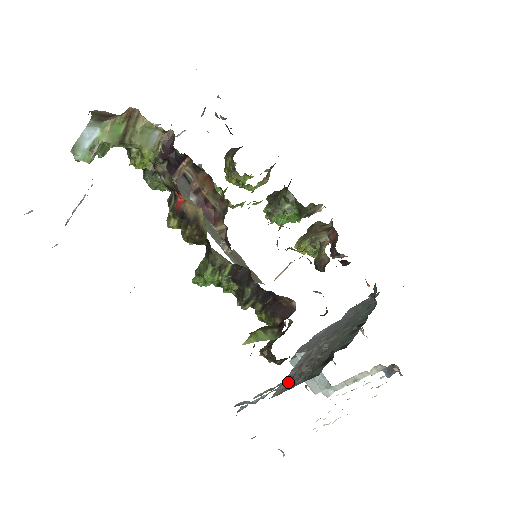
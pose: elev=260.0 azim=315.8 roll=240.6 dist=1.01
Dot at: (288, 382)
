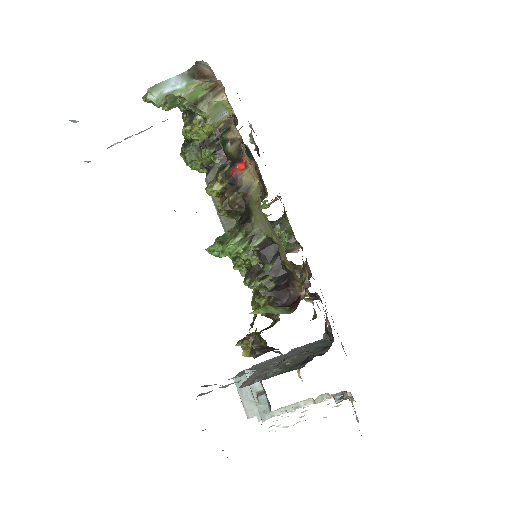
Dot at: (254, 380)
